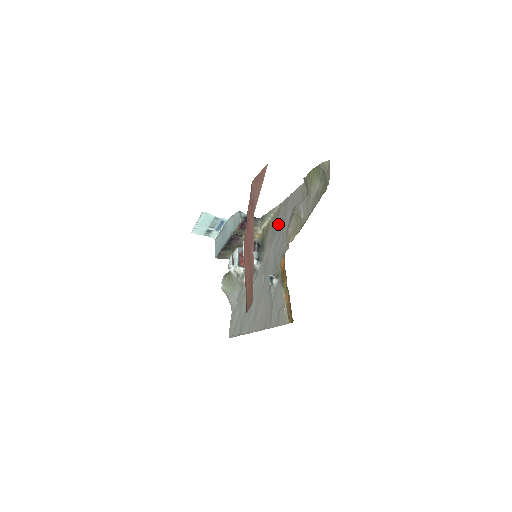
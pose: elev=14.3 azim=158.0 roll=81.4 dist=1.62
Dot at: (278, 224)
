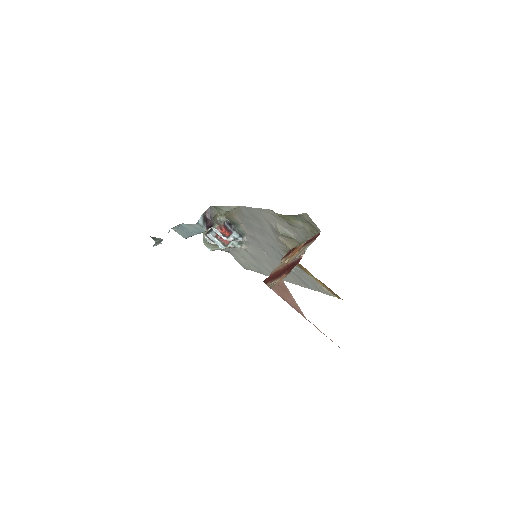
Dot at: (251, 222)
